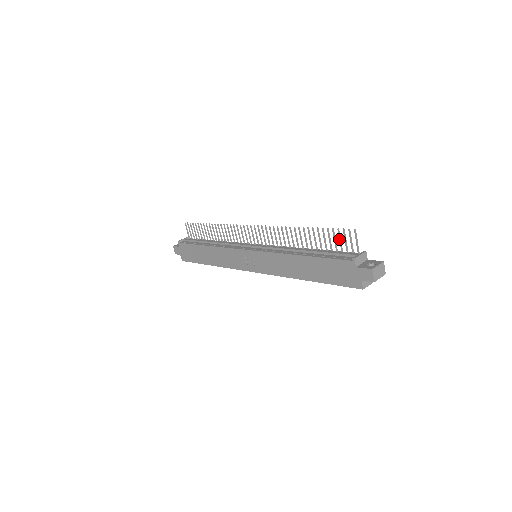
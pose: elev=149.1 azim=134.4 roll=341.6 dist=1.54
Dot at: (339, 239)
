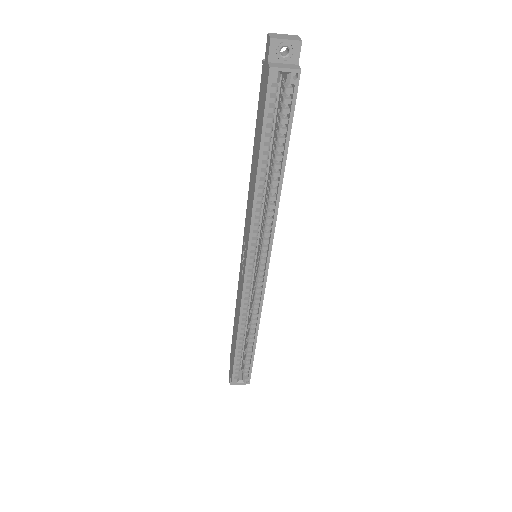
Dot at: occluded
